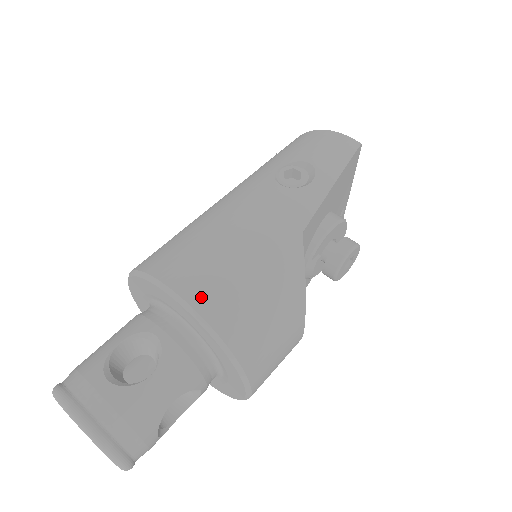
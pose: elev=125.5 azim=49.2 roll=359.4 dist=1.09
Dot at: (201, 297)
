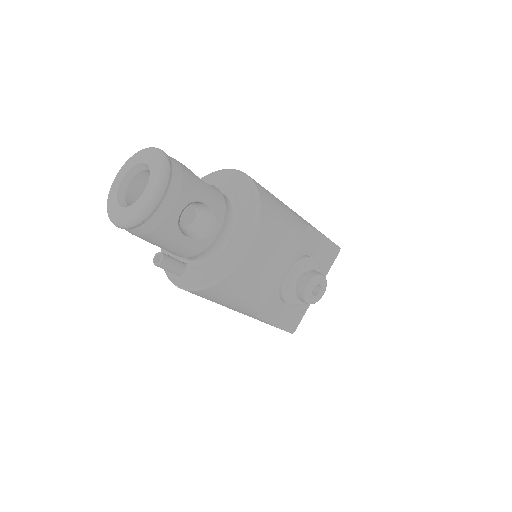
Dot at: (253, 179)
